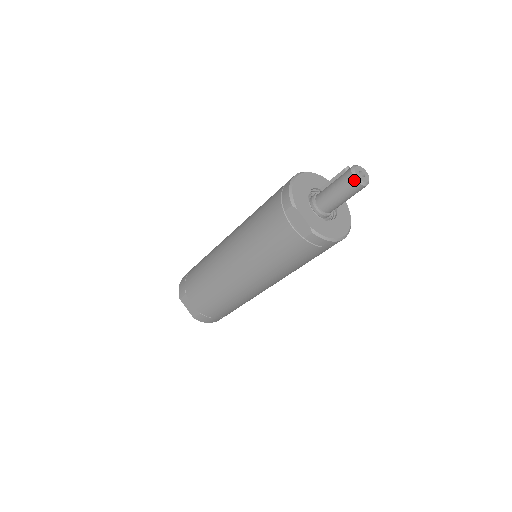
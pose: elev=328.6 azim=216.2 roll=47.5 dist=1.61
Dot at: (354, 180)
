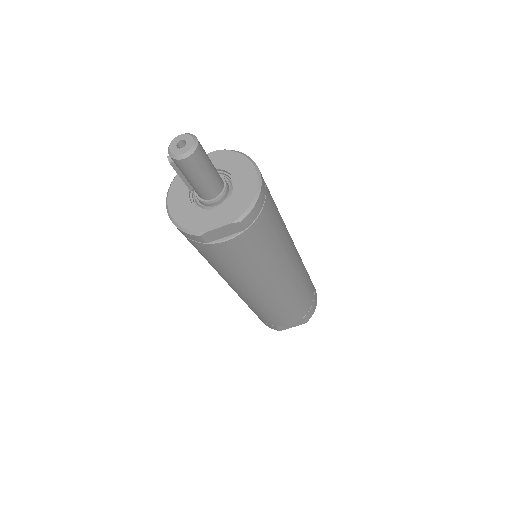
Dot at: (186, 160)
